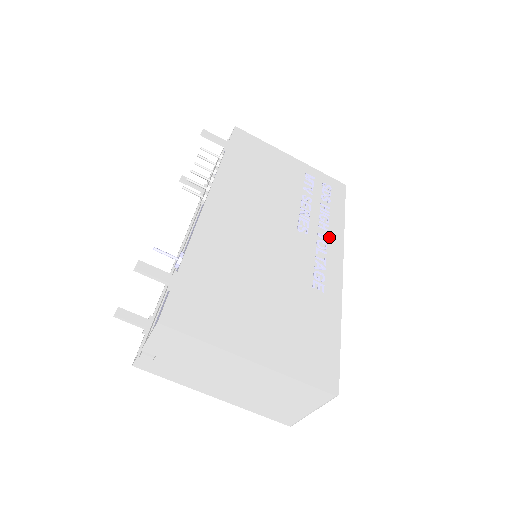
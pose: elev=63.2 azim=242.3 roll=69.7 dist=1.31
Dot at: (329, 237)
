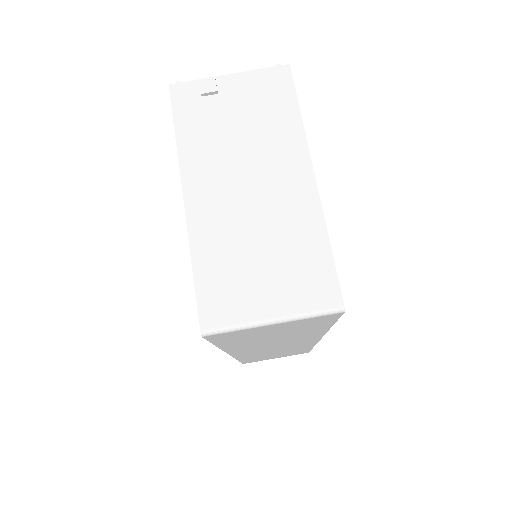
Dot at: occluded
